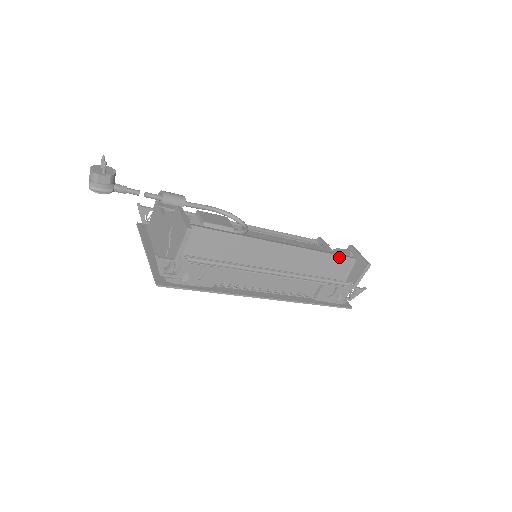
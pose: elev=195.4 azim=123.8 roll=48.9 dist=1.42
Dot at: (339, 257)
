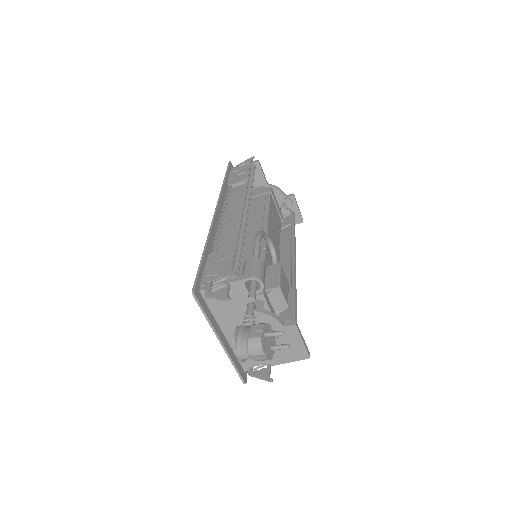
Dot at: occluded
